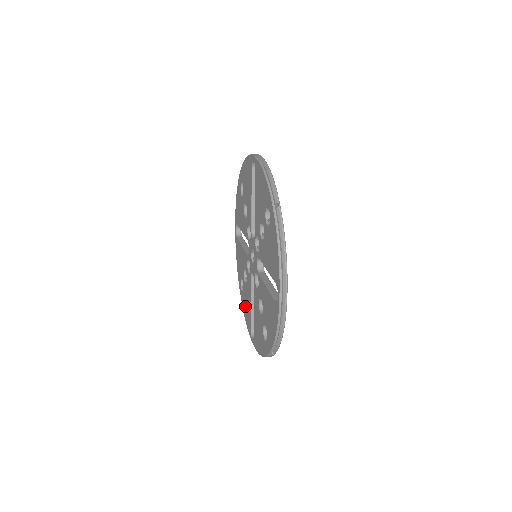
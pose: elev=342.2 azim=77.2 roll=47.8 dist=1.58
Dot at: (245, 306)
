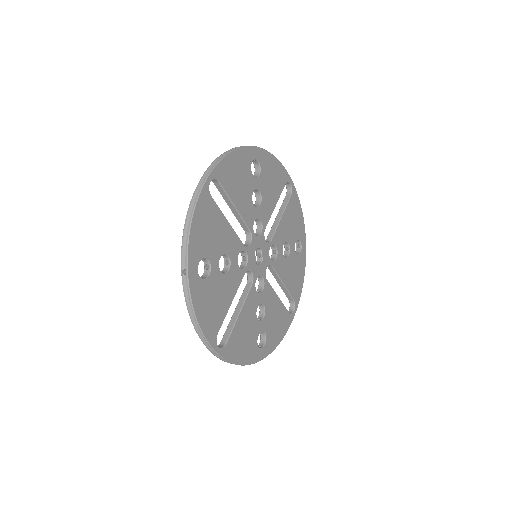
Dot at: occluded
